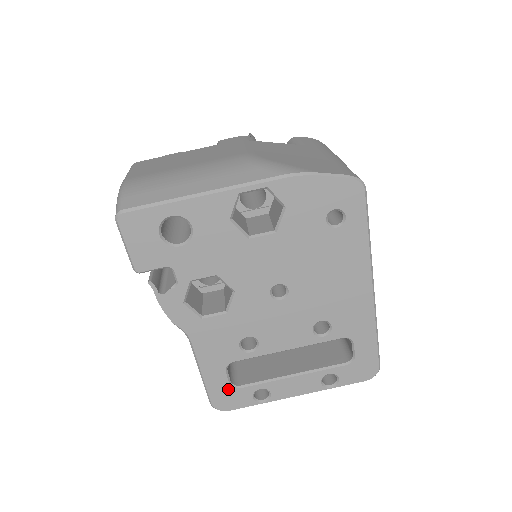
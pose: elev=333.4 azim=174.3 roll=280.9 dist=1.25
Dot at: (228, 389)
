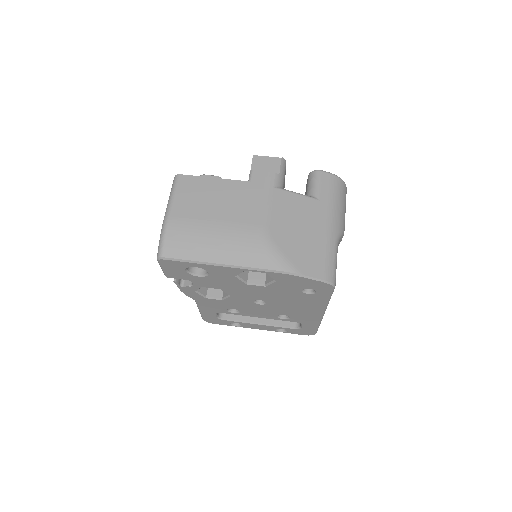
Dot at: (215, 318)
